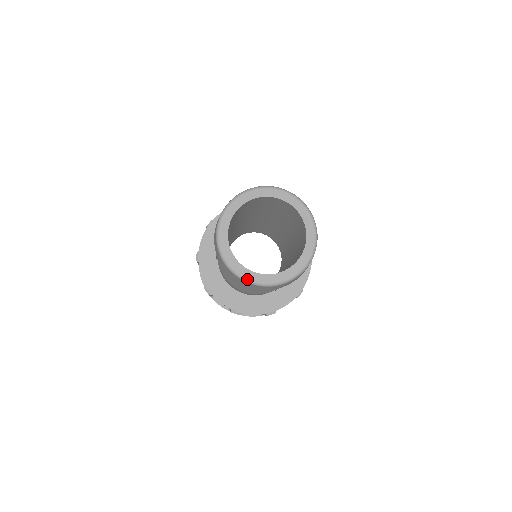
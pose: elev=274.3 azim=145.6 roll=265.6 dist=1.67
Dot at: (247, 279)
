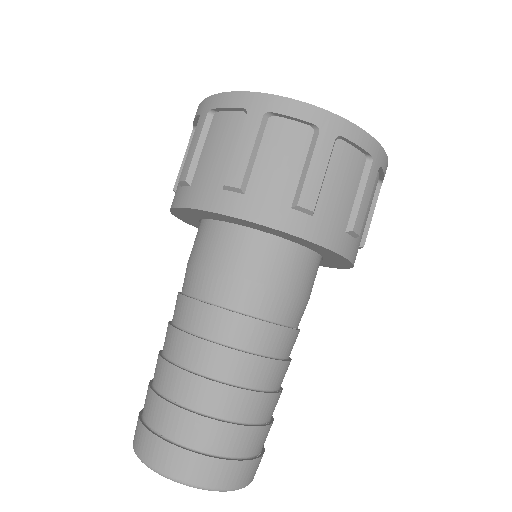
Dot at: occluded
